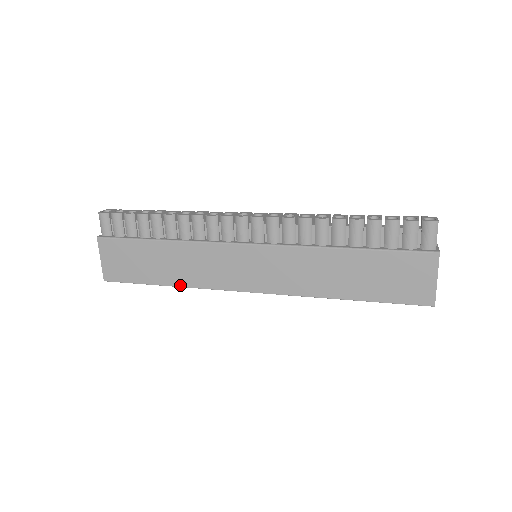
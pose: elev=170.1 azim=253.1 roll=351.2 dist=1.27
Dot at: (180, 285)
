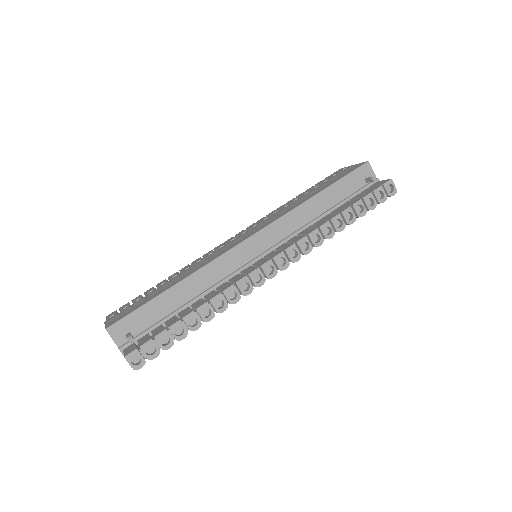
Dot at: occluded
